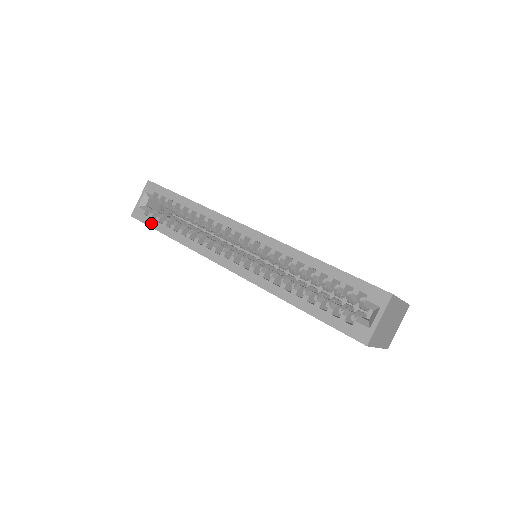
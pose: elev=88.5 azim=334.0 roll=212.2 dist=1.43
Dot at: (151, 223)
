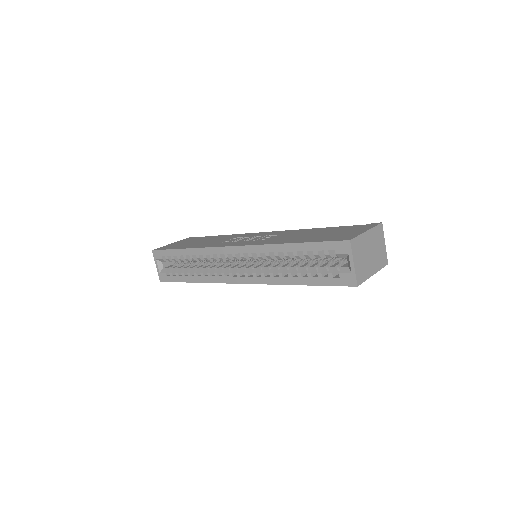
Dot at: (175, 279)
